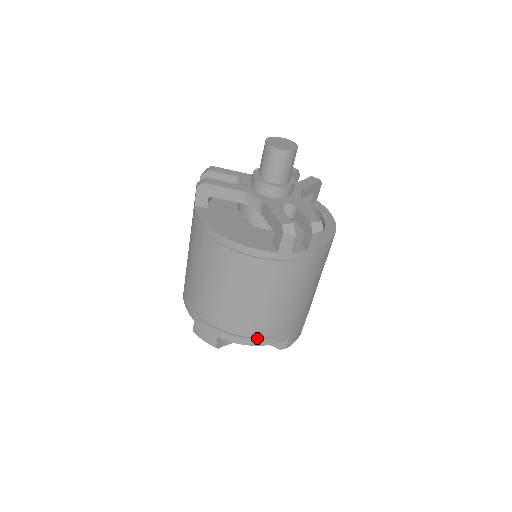
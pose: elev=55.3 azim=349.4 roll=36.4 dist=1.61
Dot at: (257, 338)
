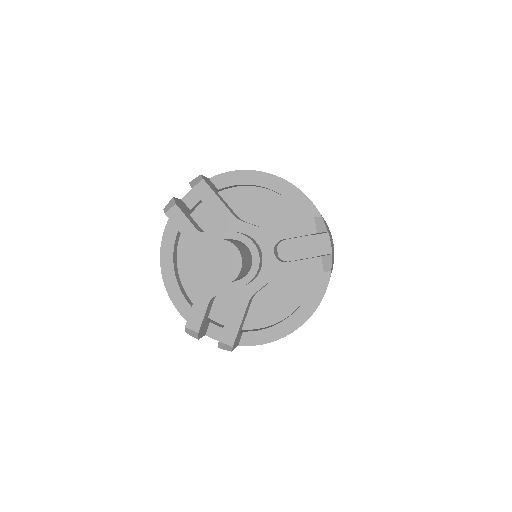
Dot at: occluded
